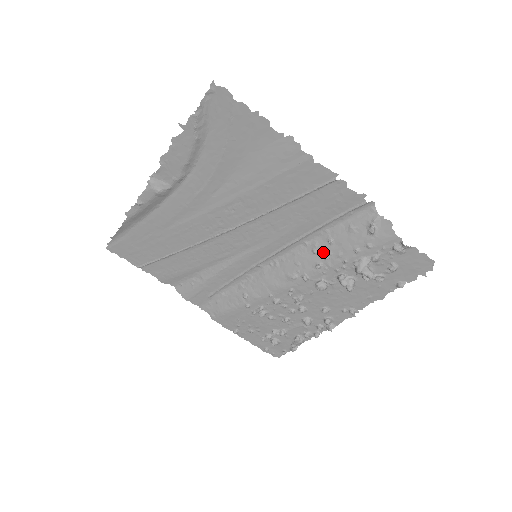
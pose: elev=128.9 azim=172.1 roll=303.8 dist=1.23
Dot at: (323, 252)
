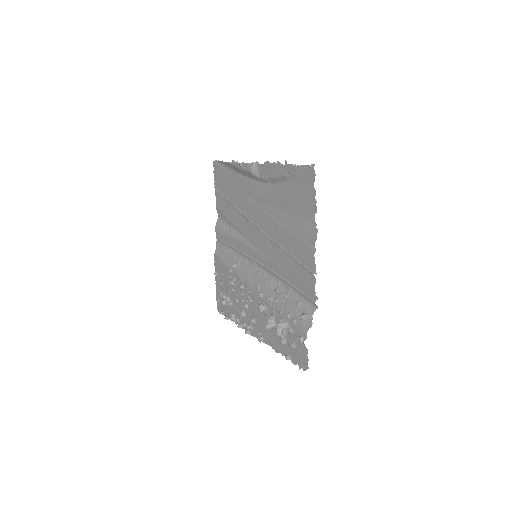
Dot at: (279, 296)
